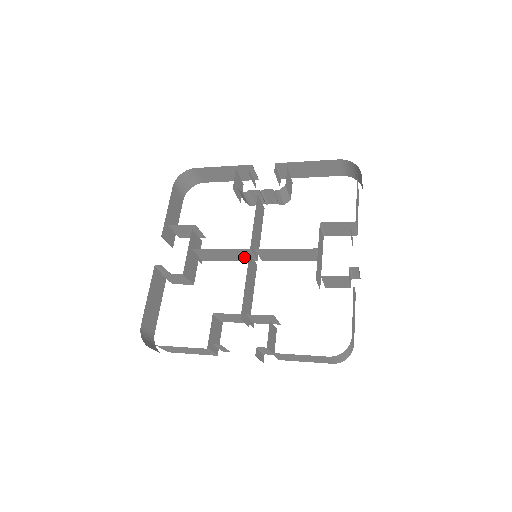
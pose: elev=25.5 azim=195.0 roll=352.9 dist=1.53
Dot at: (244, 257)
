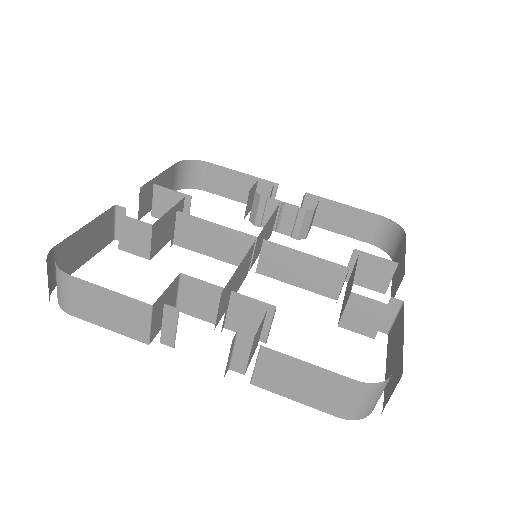
Dot at: (236, 255)
